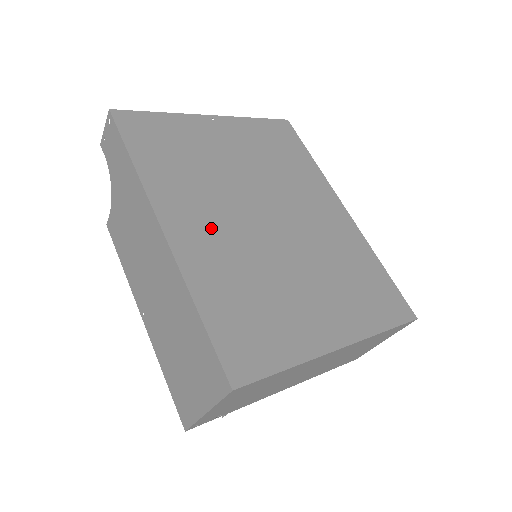
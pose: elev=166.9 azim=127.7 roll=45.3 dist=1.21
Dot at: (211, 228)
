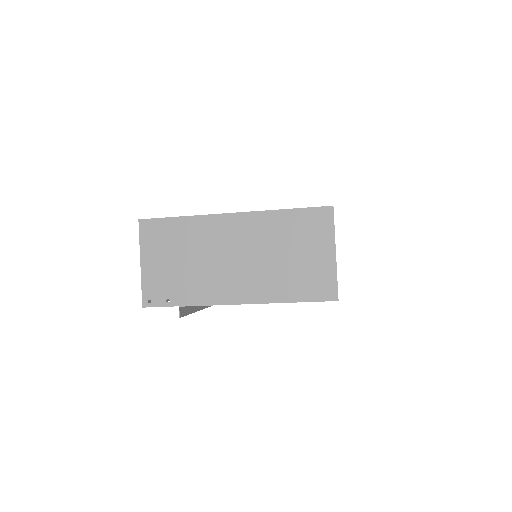
Dot at: occluded
